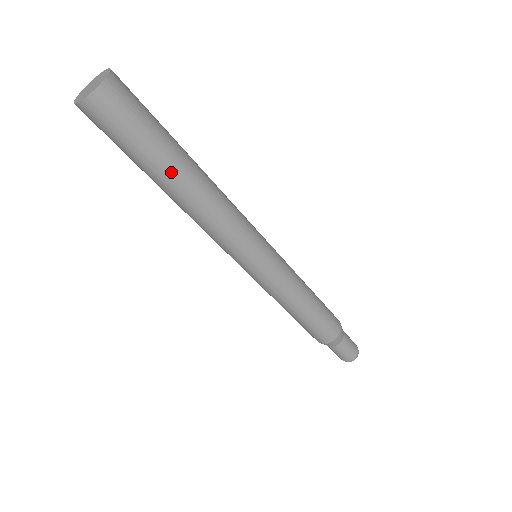
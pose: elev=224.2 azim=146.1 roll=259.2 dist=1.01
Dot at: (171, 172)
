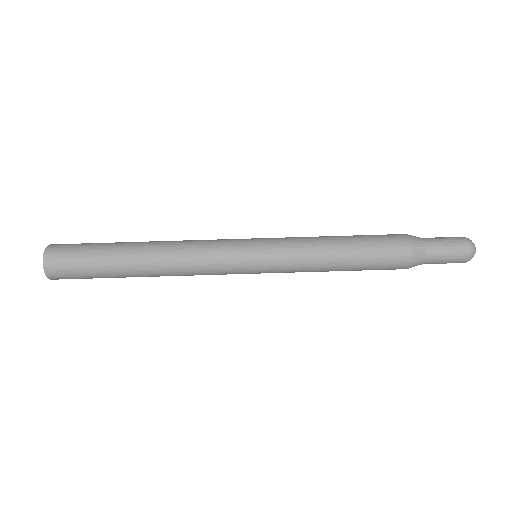
Dot at: (125, 246)
